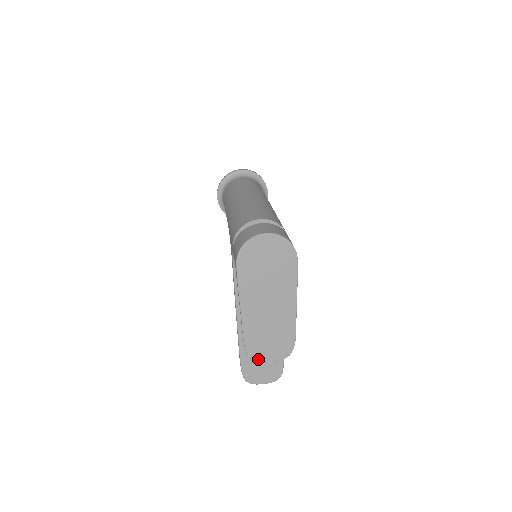
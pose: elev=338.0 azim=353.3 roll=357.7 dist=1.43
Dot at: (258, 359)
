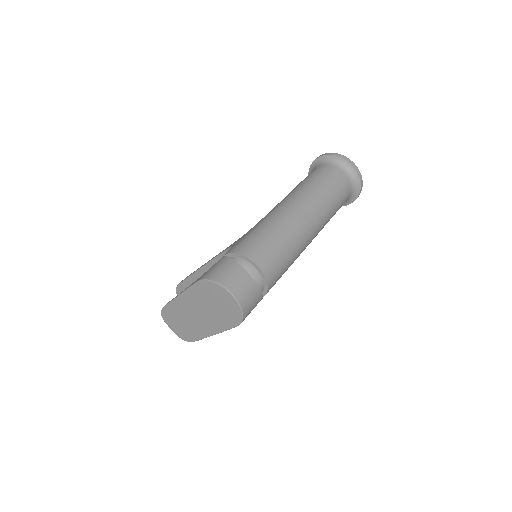
Dot at: (165, 320)
